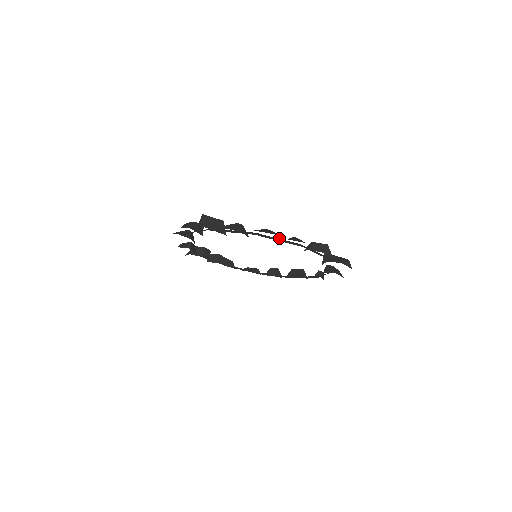
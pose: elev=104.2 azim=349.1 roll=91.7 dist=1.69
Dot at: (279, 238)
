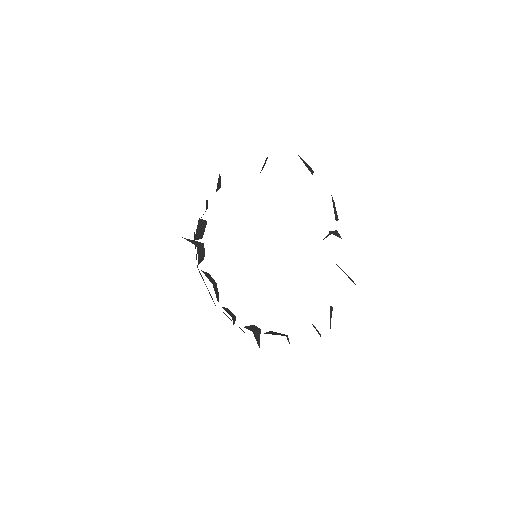
Dot at: occluded
